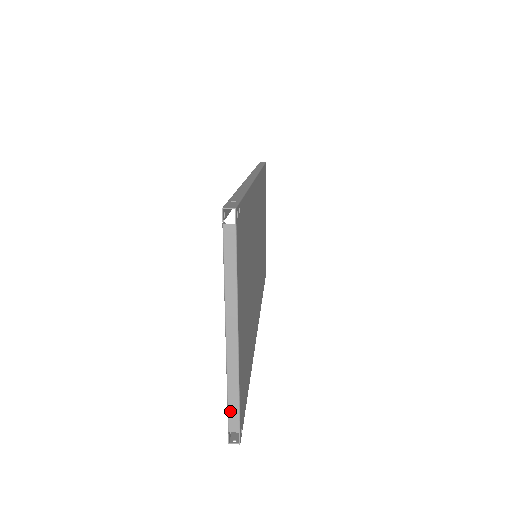
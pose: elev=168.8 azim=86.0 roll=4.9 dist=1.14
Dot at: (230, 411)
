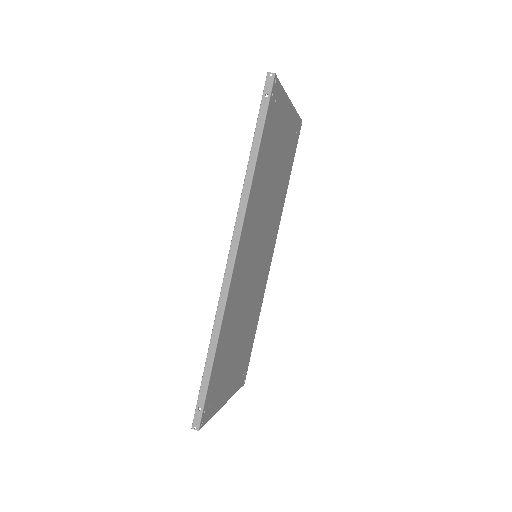
Dot at: occluded
